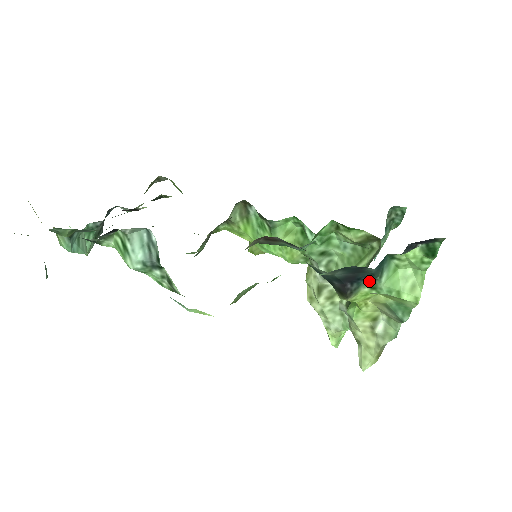
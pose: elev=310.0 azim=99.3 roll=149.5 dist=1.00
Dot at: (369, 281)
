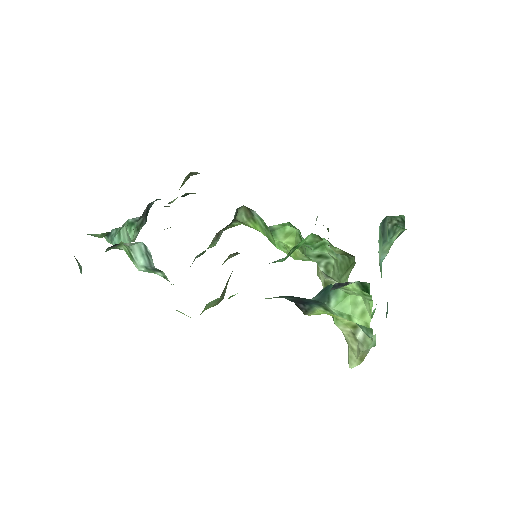
Dot at: (319, 304)
